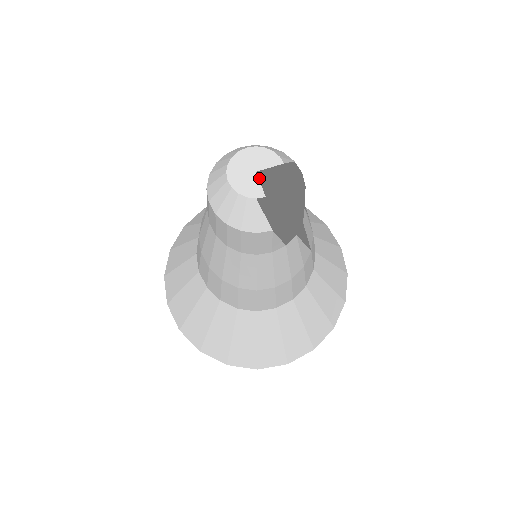
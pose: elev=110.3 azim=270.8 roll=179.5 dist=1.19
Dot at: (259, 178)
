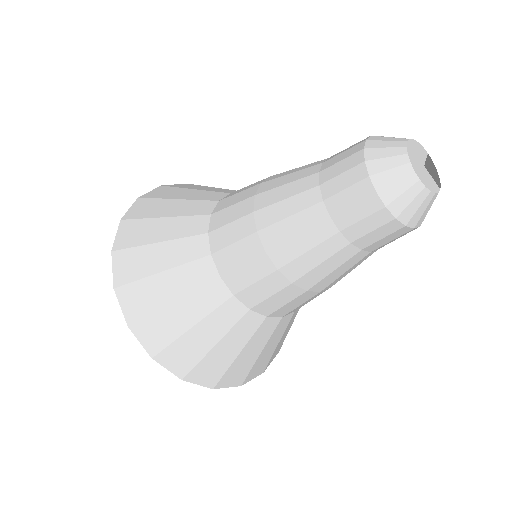
Dot at: (429, 172)
